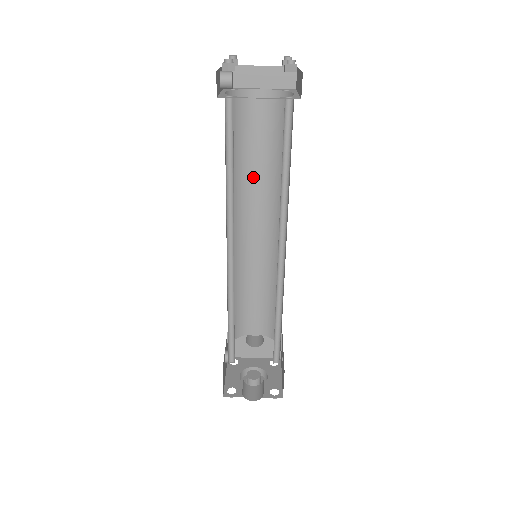
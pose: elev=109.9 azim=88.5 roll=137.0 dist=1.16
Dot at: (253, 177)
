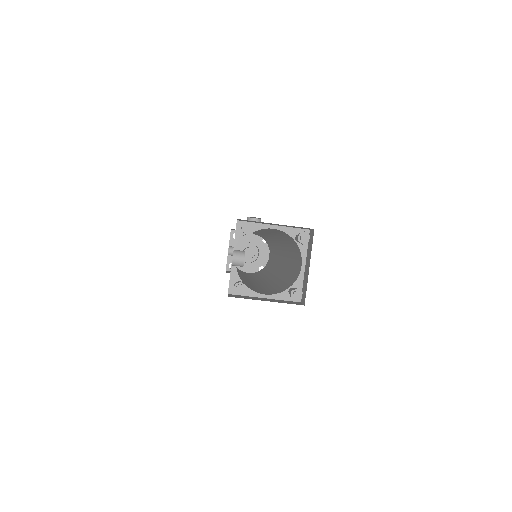
Dot at: occluded
